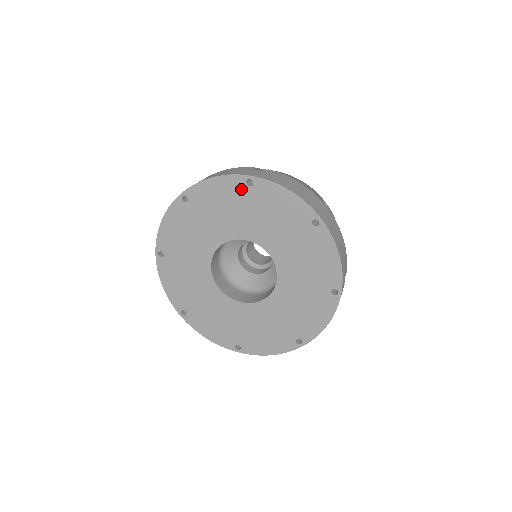
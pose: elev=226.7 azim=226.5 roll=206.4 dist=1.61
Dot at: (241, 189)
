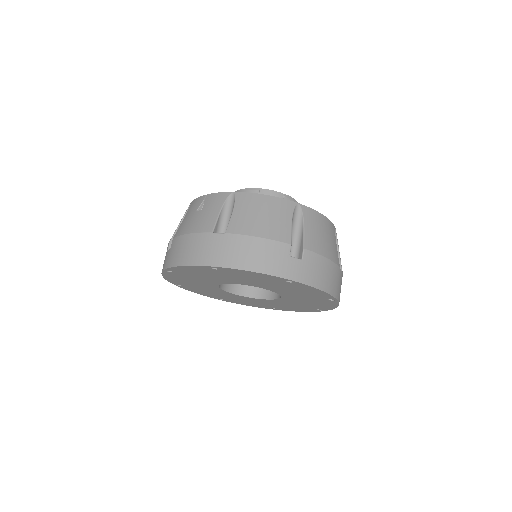
Dot at: (278, 281)
